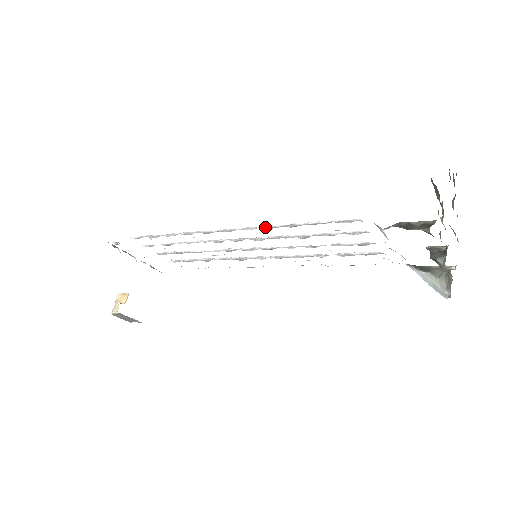
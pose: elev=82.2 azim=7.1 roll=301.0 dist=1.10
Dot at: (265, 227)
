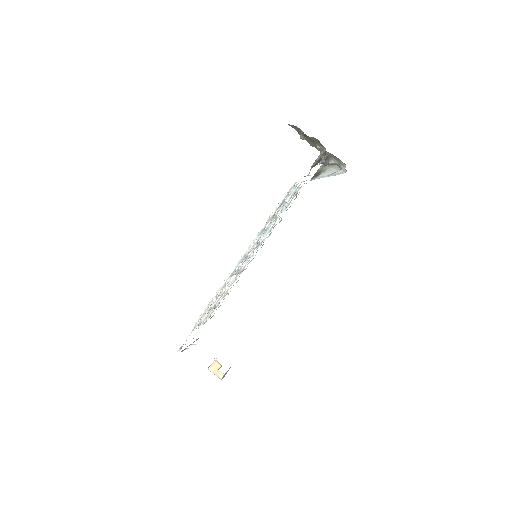
Dot at: (258, 235)
